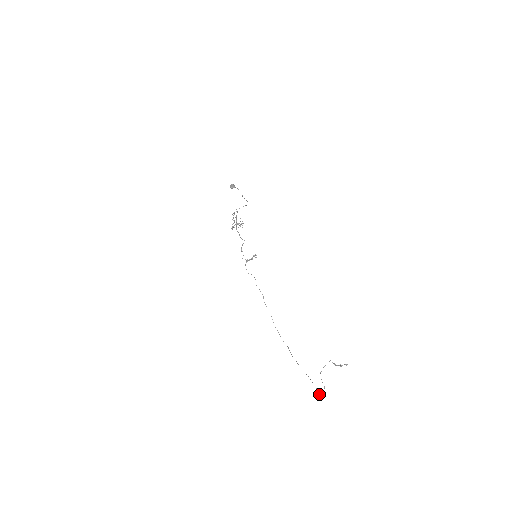
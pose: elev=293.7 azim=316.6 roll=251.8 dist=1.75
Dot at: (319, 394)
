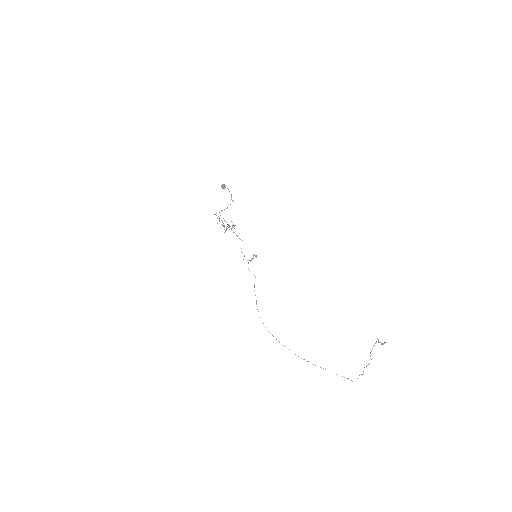
Dot at: occluded
